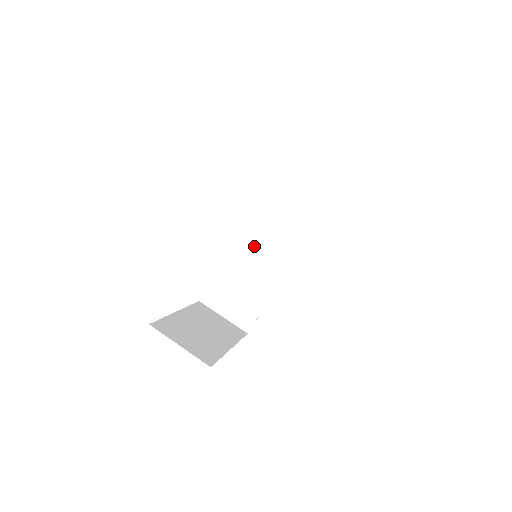
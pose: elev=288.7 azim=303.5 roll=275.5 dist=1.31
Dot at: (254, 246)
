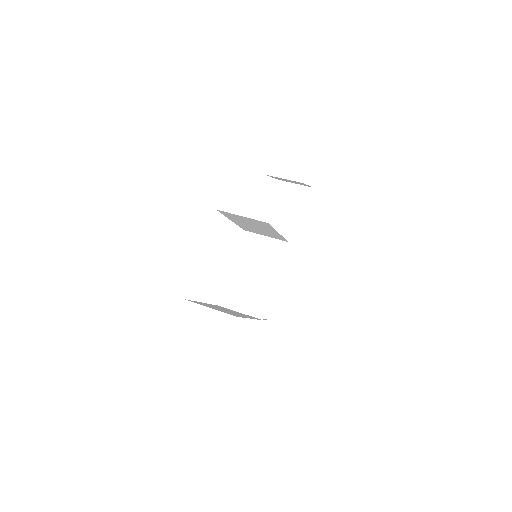
Dot at: (253, 251)
